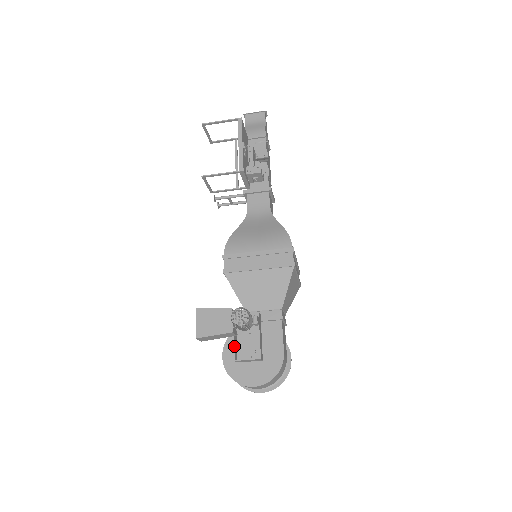
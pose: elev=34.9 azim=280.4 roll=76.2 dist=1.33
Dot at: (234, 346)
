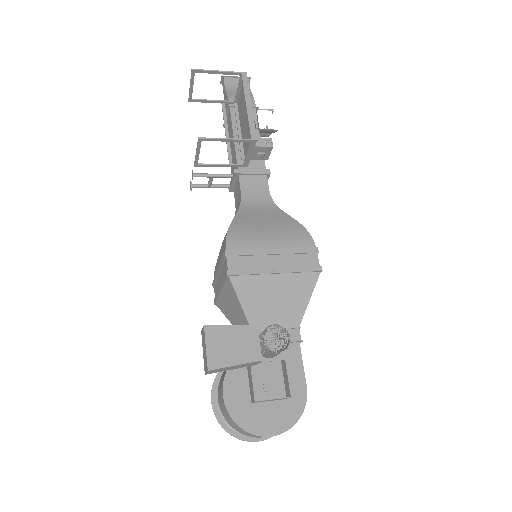
Dot at: (252, 380)
